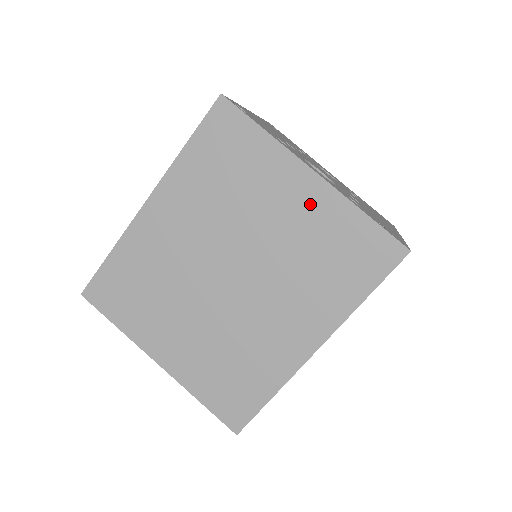
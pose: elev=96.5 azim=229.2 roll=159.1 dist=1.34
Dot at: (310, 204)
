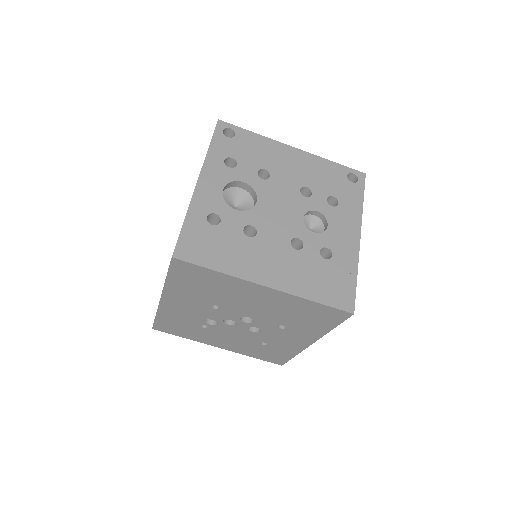
Dot at: occluded
